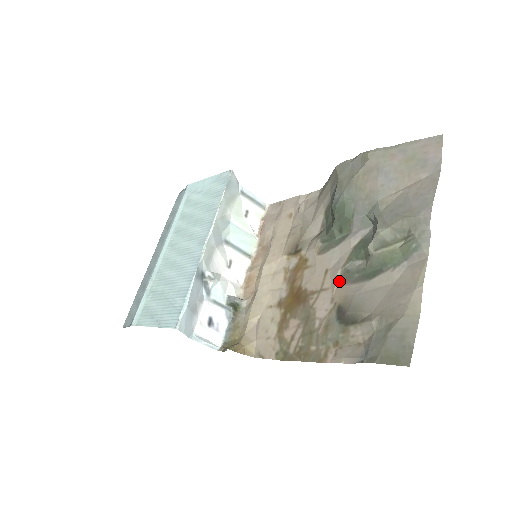
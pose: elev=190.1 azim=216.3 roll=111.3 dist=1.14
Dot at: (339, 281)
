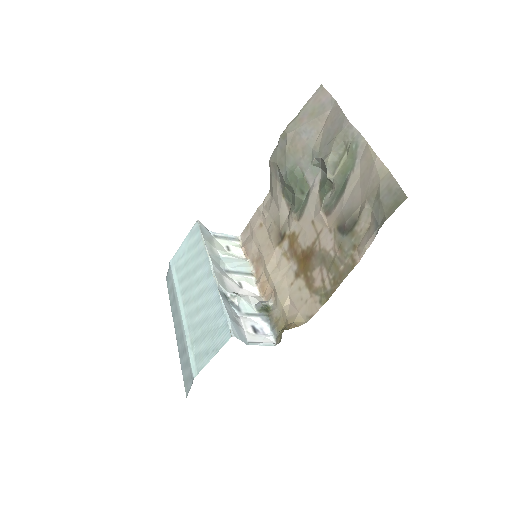
Dot at: (325, 217)
